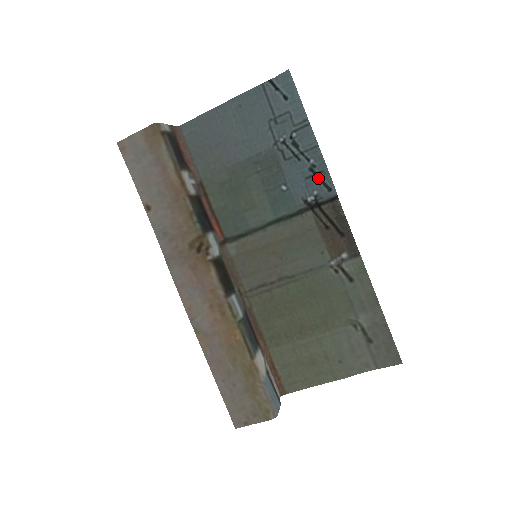
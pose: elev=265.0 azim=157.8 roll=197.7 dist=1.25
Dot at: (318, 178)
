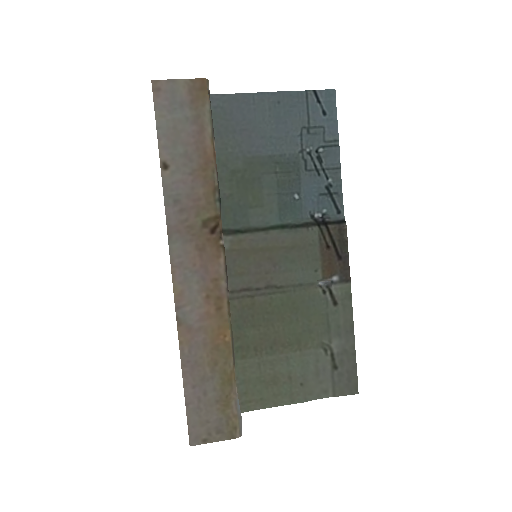
Dot at: (331, 198)
